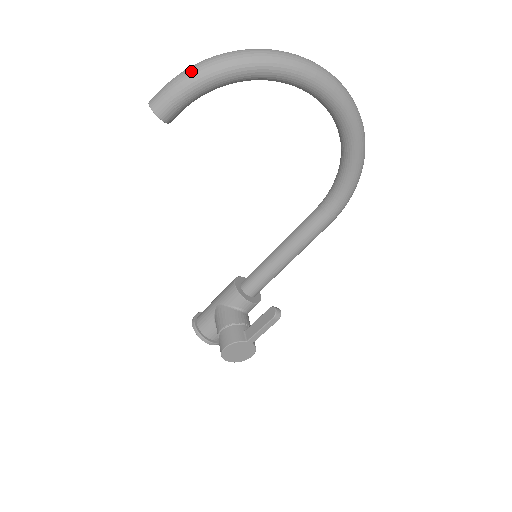
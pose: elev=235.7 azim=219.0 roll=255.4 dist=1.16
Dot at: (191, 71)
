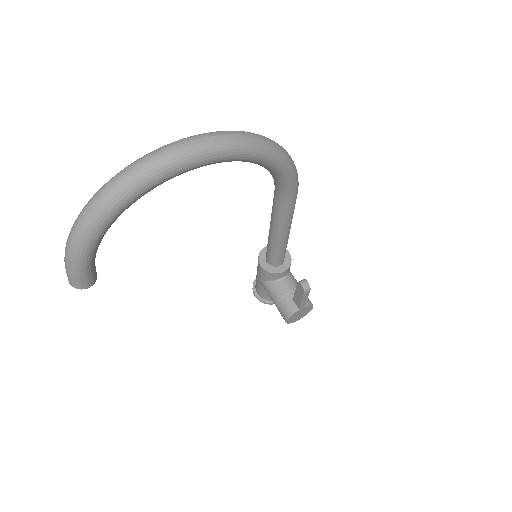
Dot at: (69, 255)
